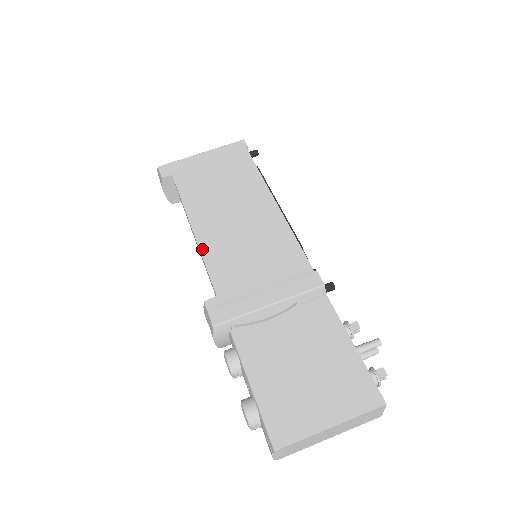
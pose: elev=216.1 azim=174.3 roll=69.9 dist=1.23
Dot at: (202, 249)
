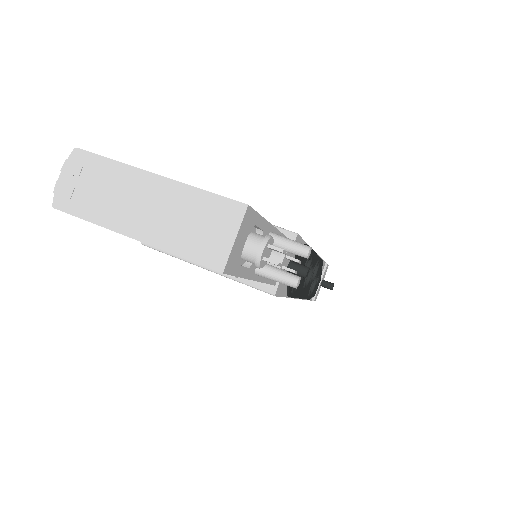
Dot at: occluded
